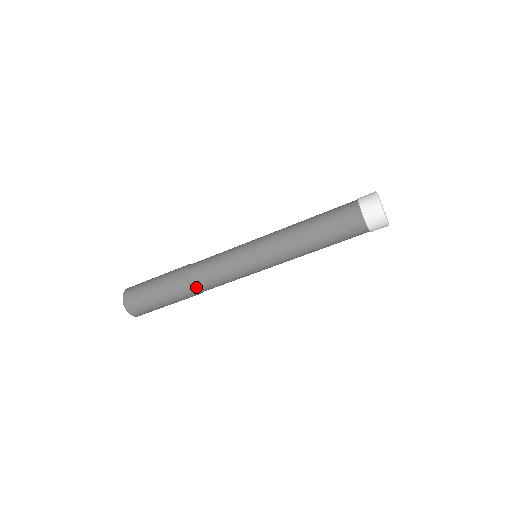
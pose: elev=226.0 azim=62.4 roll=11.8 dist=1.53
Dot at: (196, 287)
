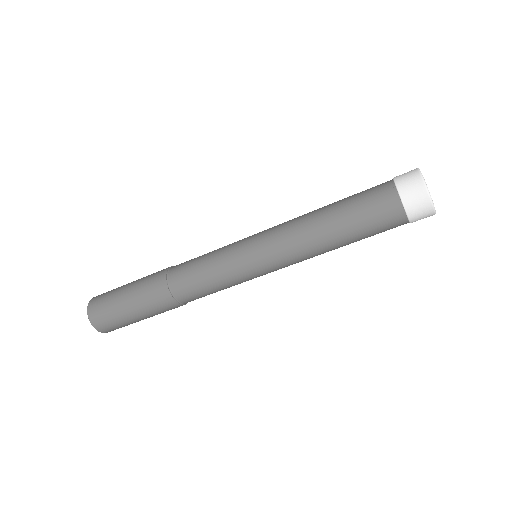
Dot at: (173, 287)
